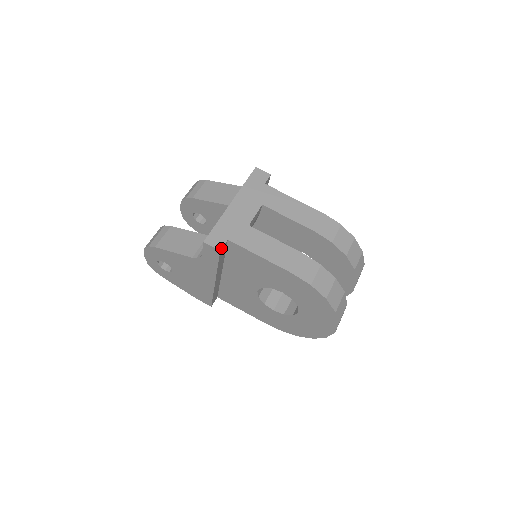
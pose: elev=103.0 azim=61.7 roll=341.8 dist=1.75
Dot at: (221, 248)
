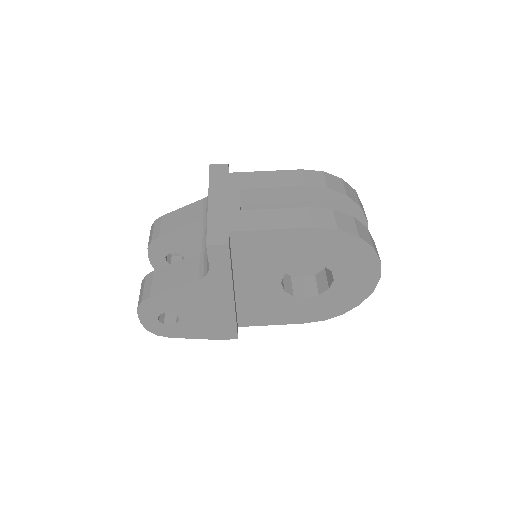
Dot at: (228, 241)
